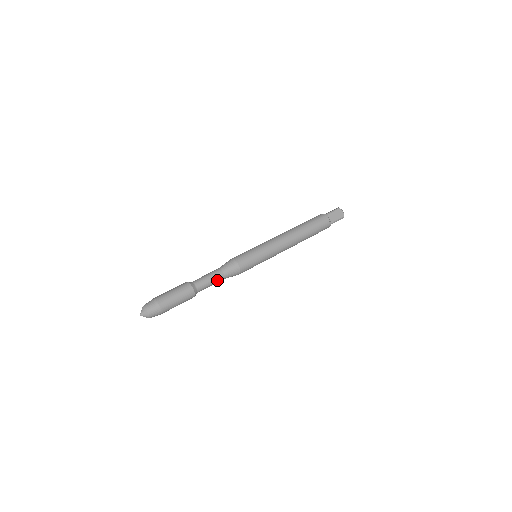
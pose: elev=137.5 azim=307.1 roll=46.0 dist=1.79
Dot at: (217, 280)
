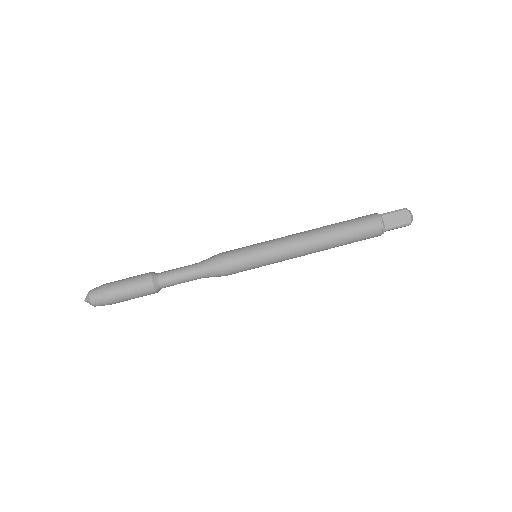
Dot at: (190, 277)
